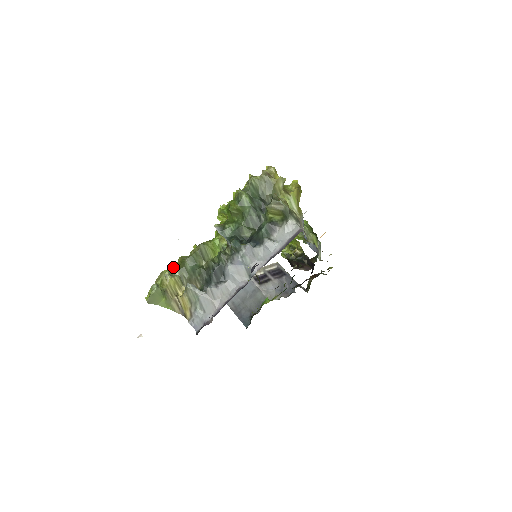
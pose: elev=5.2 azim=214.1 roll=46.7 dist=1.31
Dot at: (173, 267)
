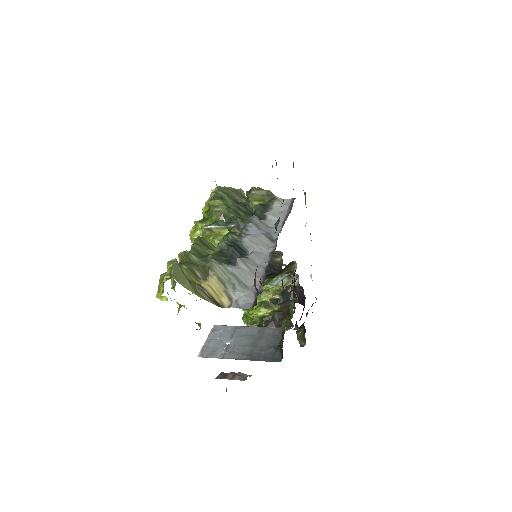
Dot at: occluded
